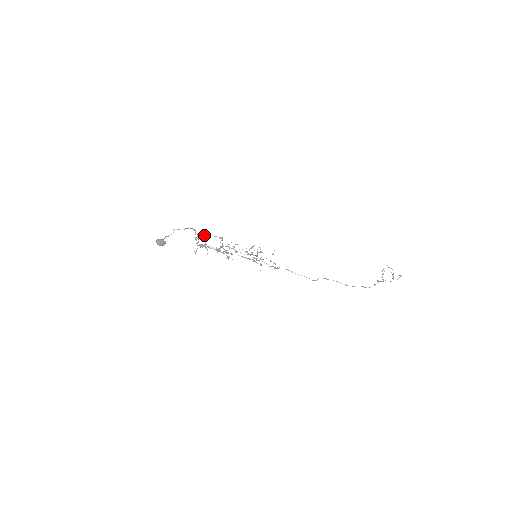
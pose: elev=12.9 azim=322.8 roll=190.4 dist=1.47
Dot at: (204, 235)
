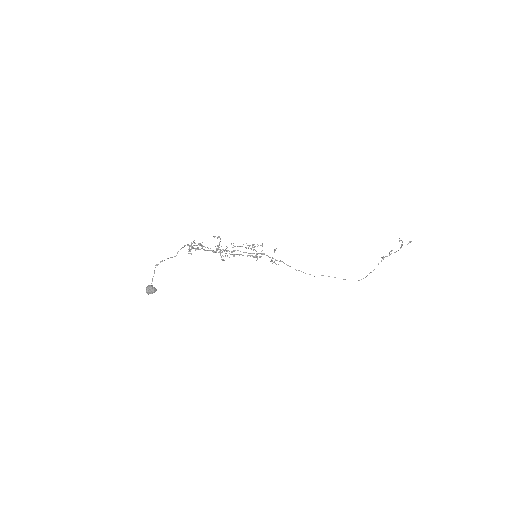
Dot at: (199, 245)
